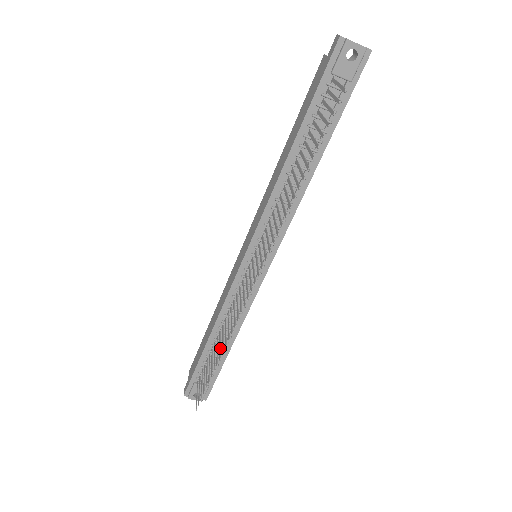
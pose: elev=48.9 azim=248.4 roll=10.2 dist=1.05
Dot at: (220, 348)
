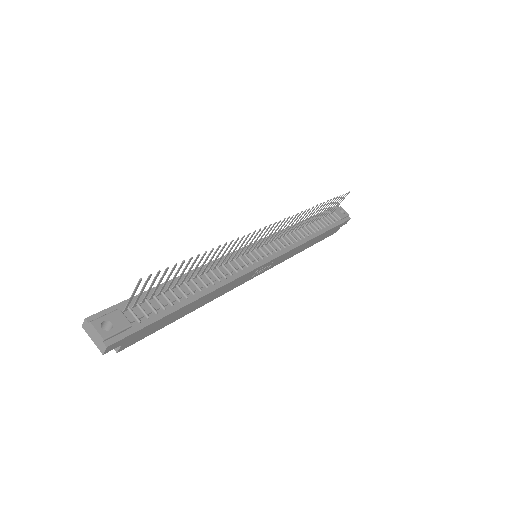
Dot at: (207, 258)
